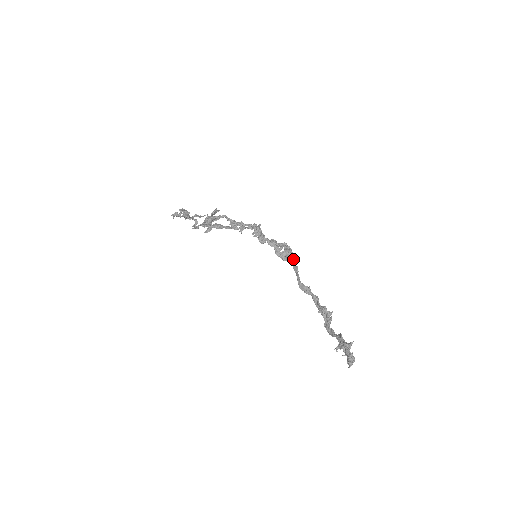
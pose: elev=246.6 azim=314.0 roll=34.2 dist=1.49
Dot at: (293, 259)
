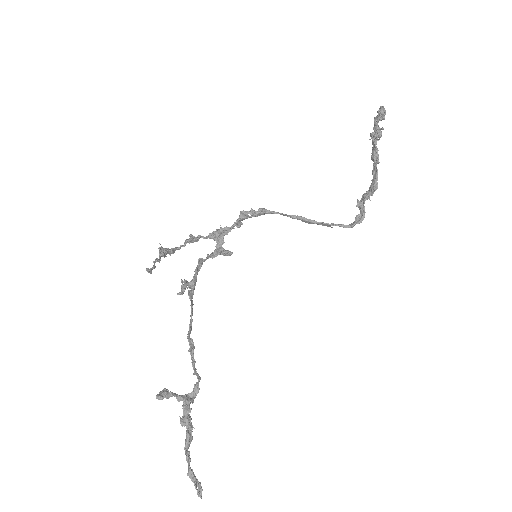
Dot at: (269, 212)
